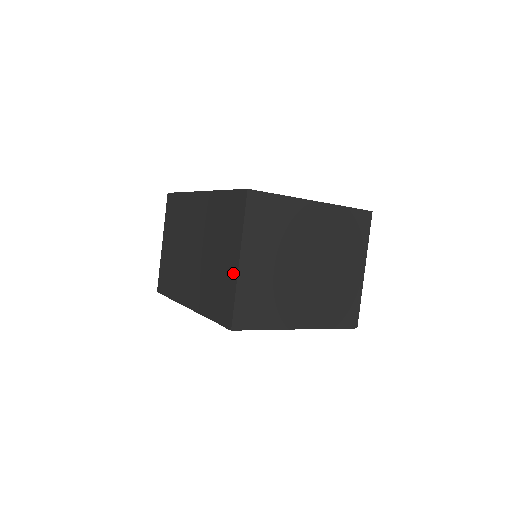
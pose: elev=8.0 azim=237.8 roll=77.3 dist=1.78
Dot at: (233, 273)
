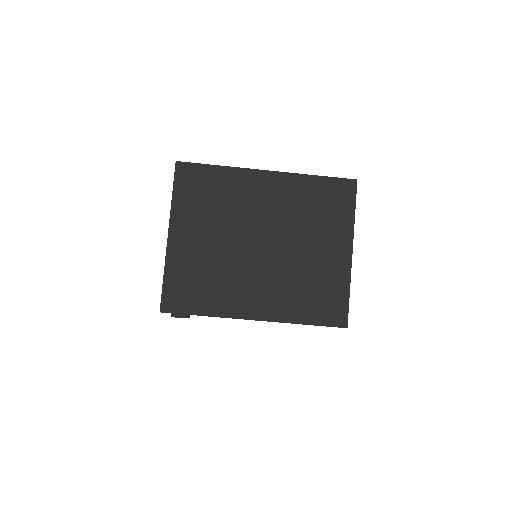
Dot at: occluded
